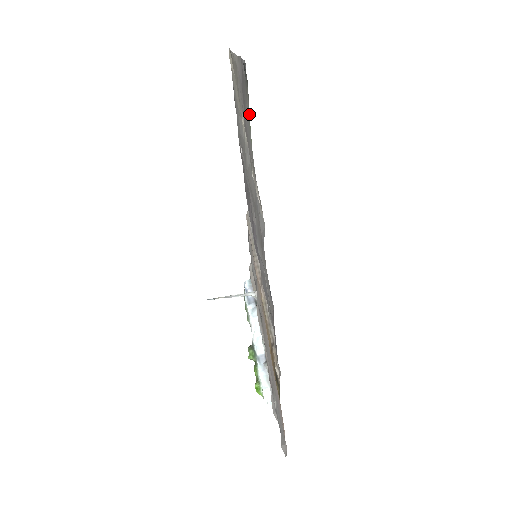
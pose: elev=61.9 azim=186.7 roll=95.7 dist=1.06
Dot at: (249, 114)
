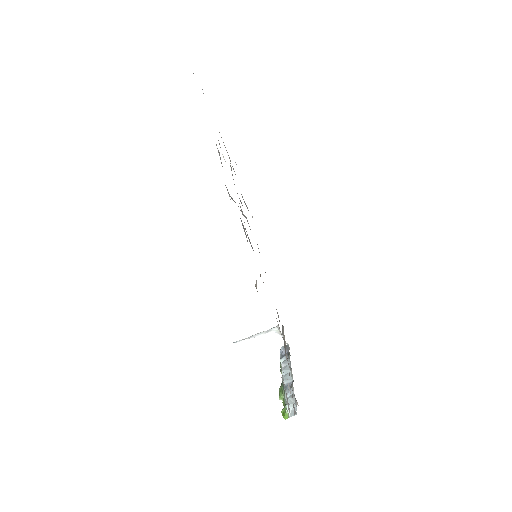
Dot at: occluded
